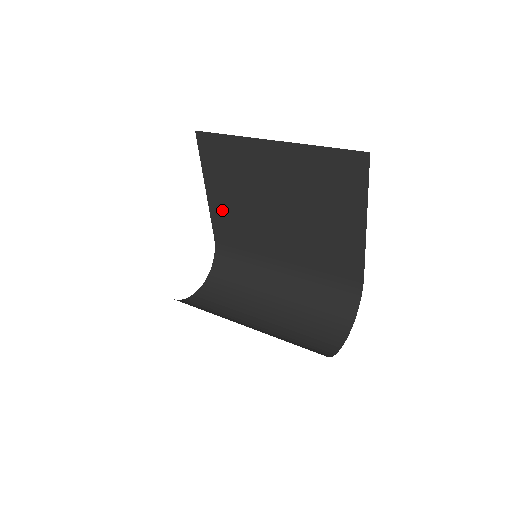
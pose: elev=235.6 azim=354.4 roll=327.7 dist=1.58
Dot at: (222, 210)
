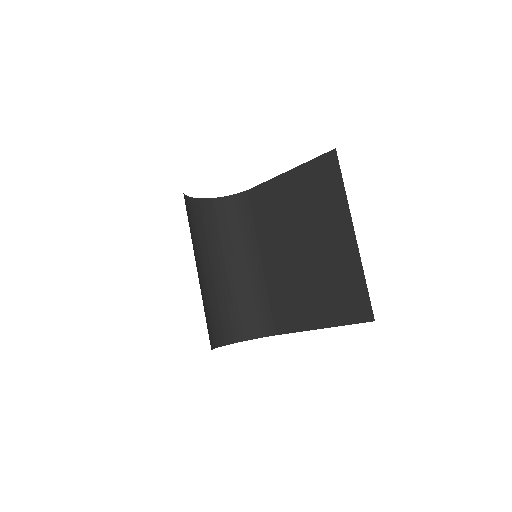
Dot at: (278, 192)
